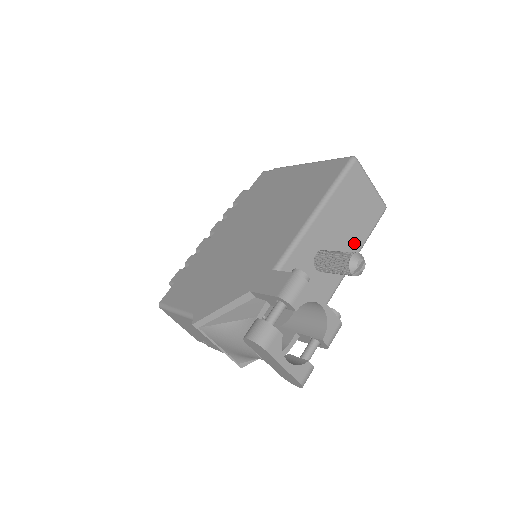
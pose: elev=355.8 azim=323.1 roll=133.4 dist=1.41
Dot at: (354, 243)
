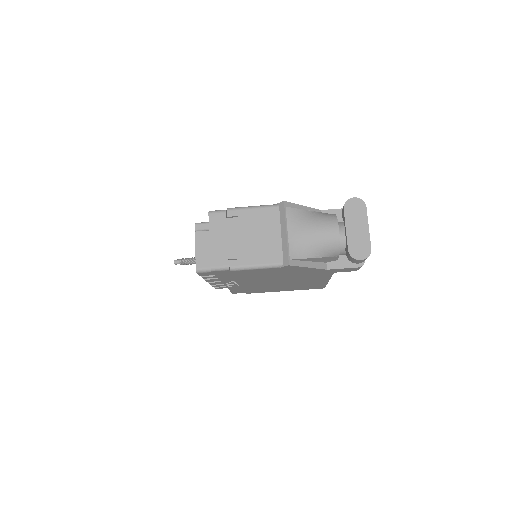
Dot at: occluded
